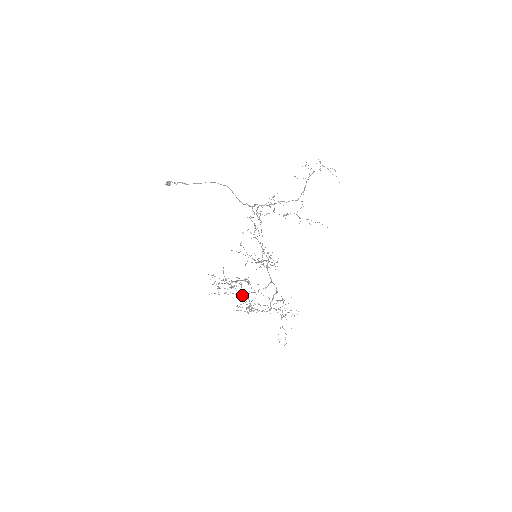
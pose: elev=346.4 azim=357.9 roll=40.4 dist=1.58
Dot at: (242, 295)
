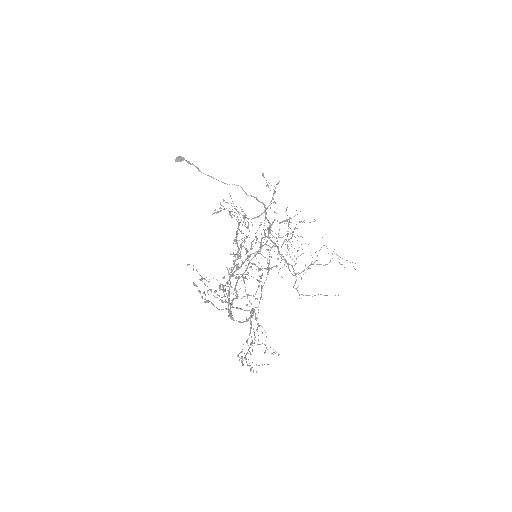
Dot at: (265, 234)
